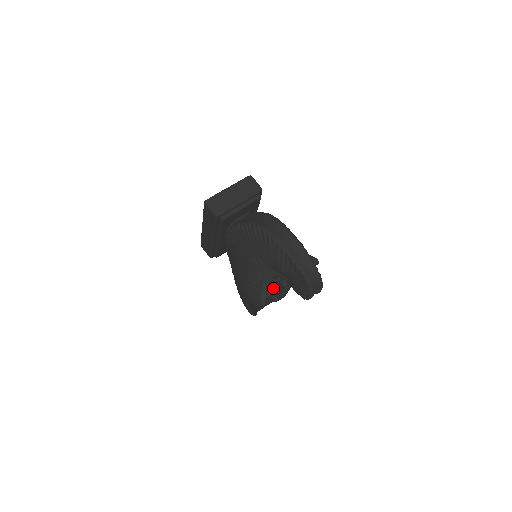
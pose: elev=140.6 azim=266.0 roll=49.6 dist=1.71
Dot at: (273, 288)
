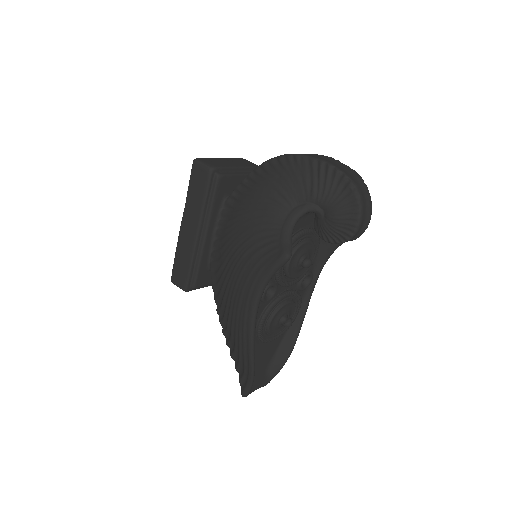
Dot at: (290, 275)
